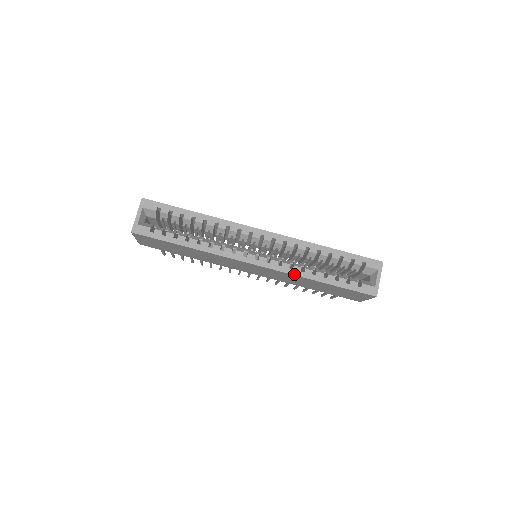
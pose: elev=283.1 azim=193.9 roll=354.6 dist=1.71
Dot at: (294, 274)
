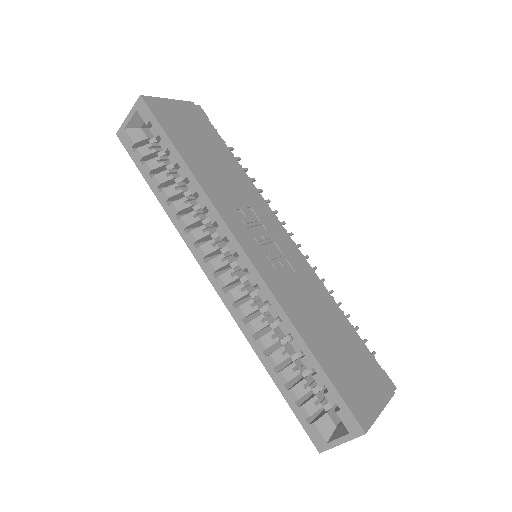
Dot at: (243, 331)
